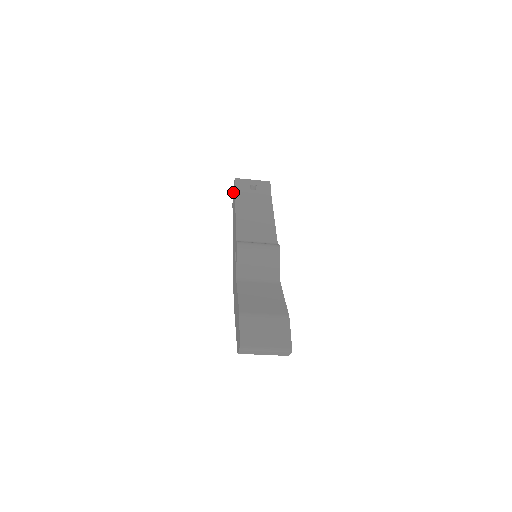
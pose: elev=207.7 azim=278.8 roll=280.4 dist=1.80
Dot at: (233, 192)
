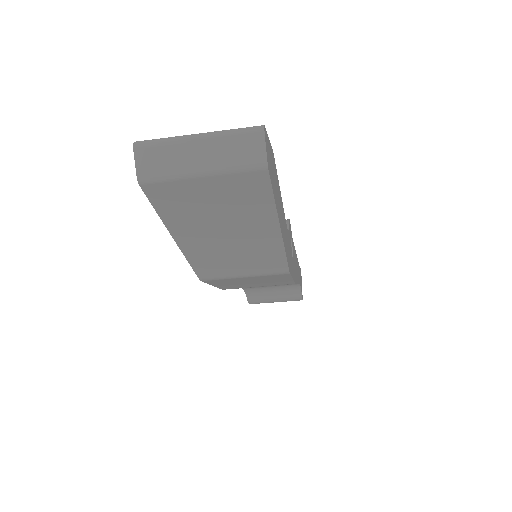
Dot at: occluded
